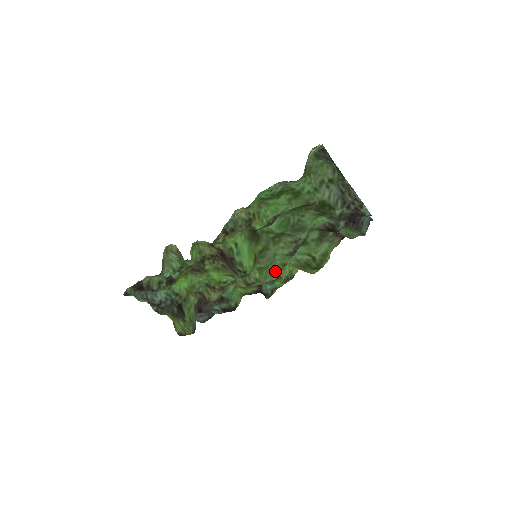
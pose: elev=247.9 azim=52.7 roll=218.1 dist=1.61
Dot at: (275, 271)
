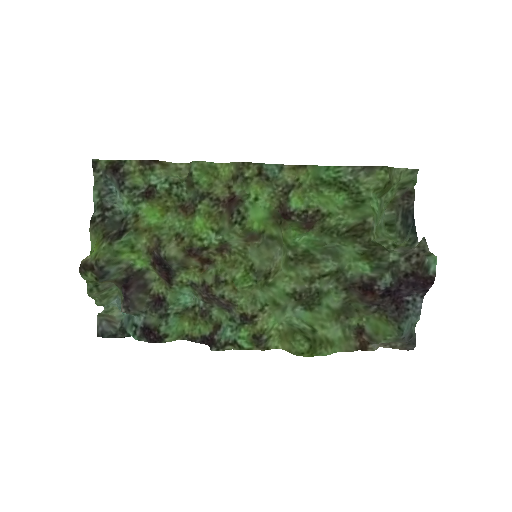
Dot at: (259, 299)
